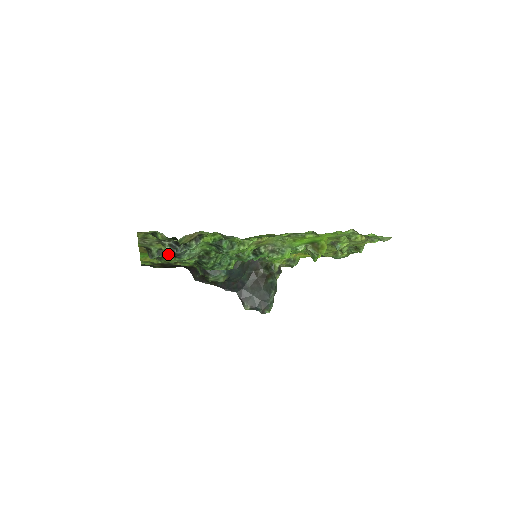
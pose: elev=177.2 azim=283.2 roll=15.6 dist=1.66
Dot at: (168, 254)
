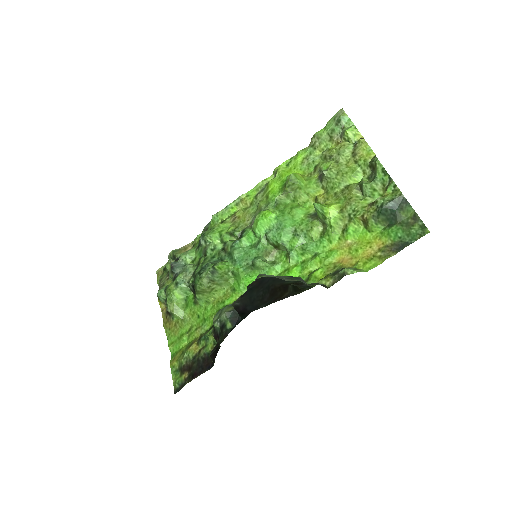
Dot at: occluded
